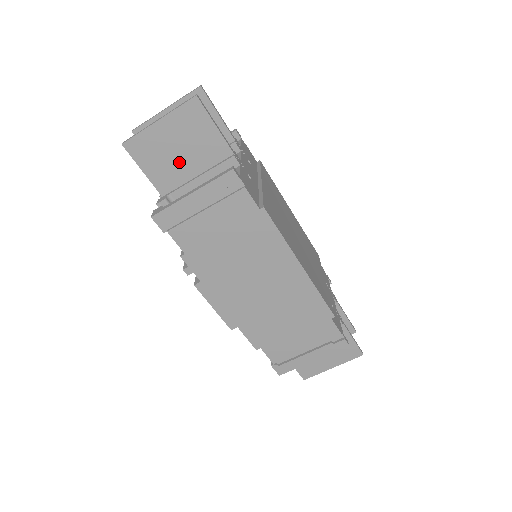
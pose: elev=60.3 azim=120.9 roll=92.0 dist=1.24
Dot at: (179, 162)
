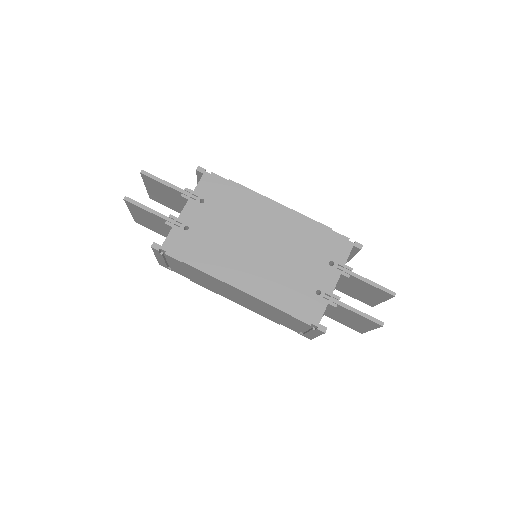
Dot at: (157, 226)
